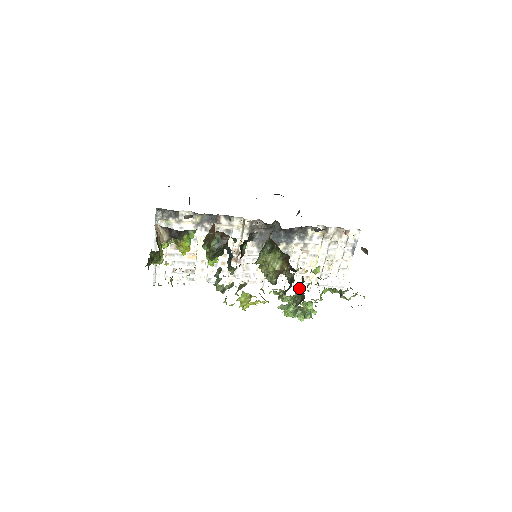
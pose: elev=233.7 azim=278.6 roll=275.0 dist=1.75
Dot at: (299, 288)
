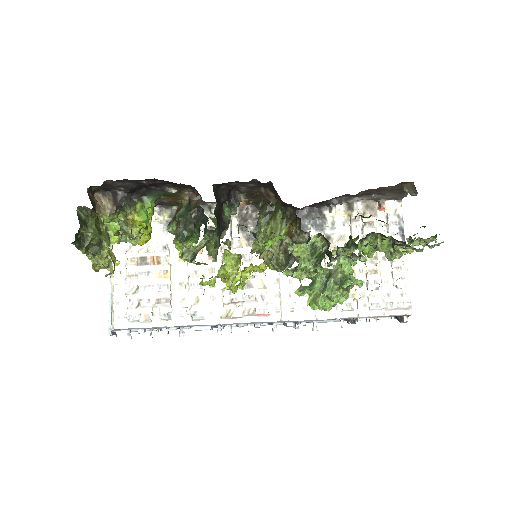
Dot at: (340, 315)
